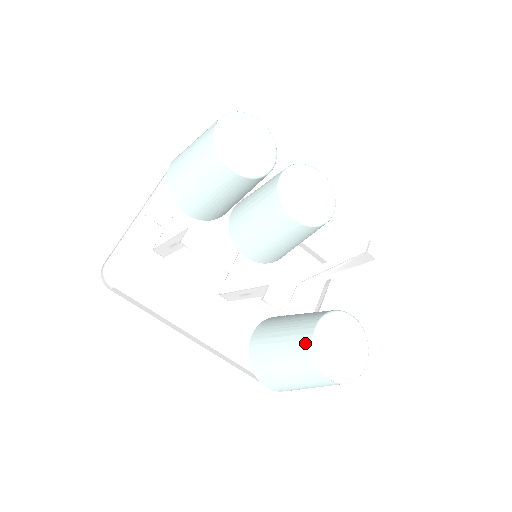
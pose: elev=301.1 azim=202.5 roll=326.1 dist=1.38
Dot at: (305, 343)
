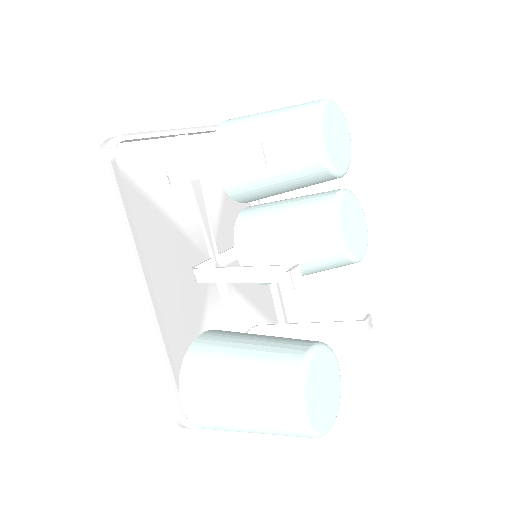
Dot at: (290, 357)
